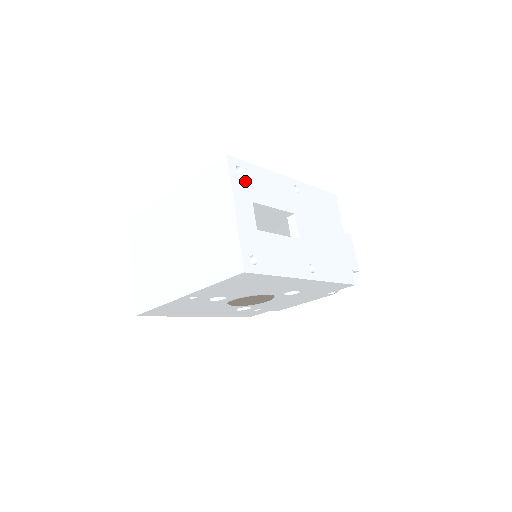
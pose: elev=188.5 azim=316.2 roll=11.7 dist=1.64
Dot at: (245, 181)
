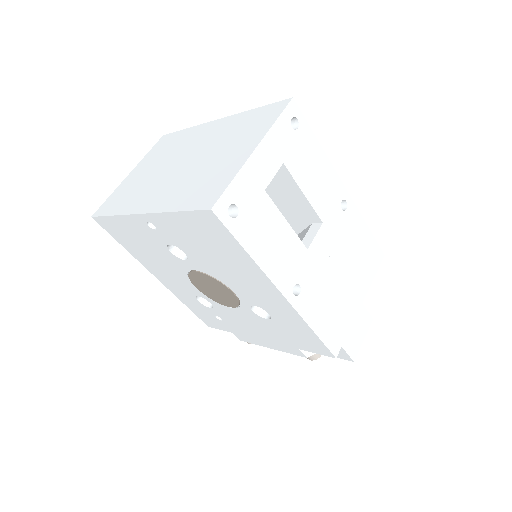
Dot at: (292, 138)
